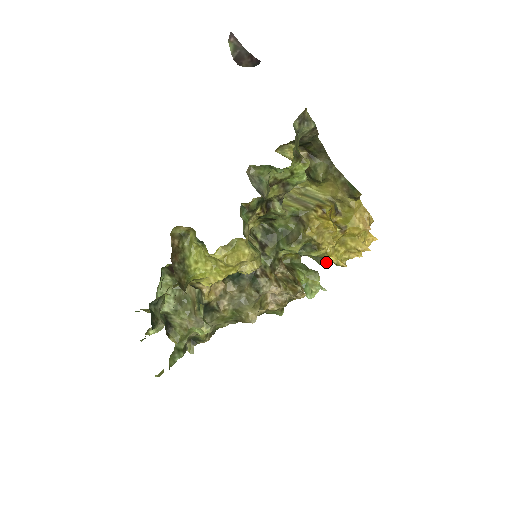
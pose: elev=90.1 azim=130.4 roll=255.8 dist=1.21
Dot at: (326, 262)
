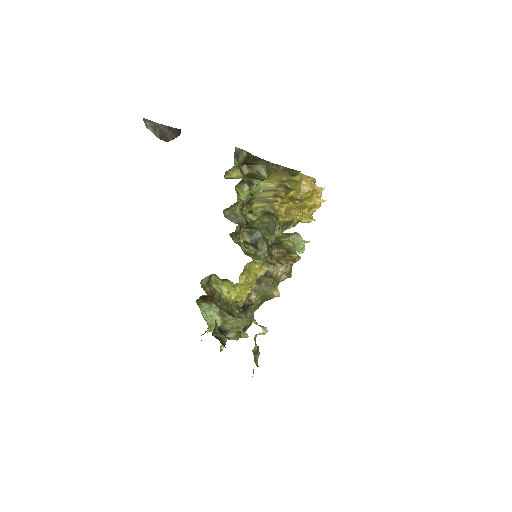
Dot at: (298, 222)
